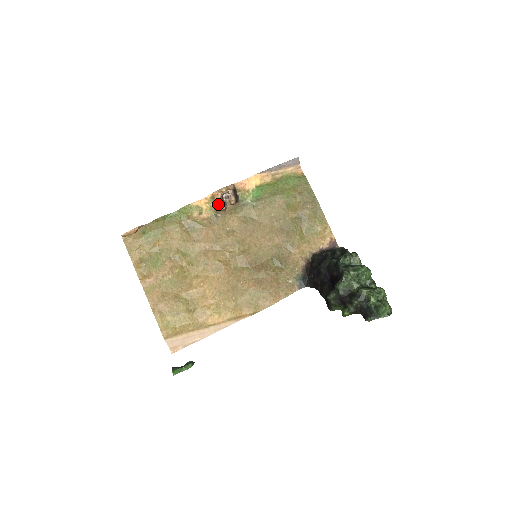
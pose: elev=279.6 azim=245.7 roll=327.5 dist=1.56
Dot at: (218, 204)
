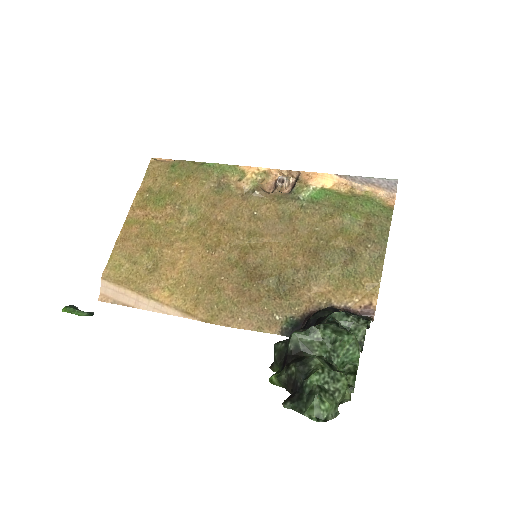
Dot at: (269, 184)
